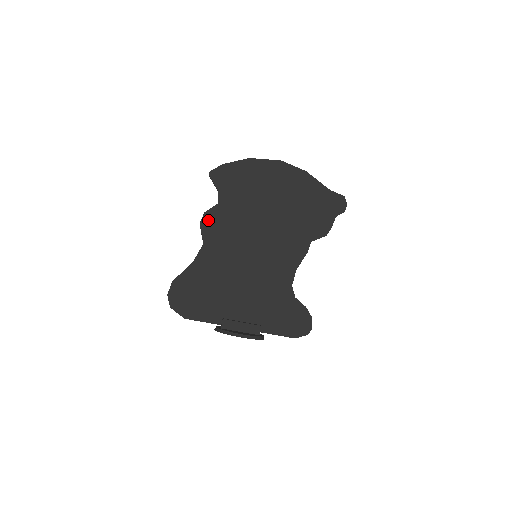
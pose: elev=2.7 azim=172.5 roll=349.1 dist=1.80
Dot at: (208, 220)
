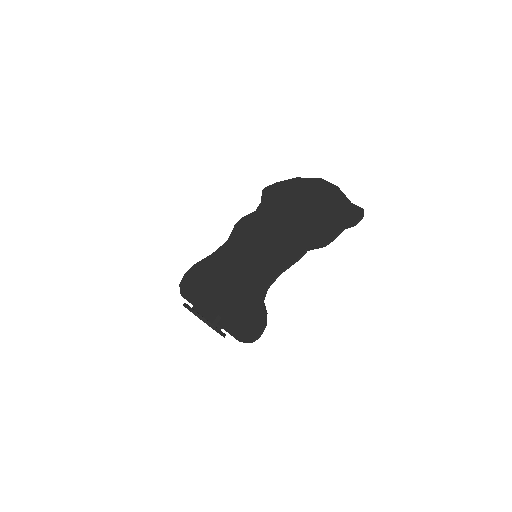
Dot at: (241, 223)
